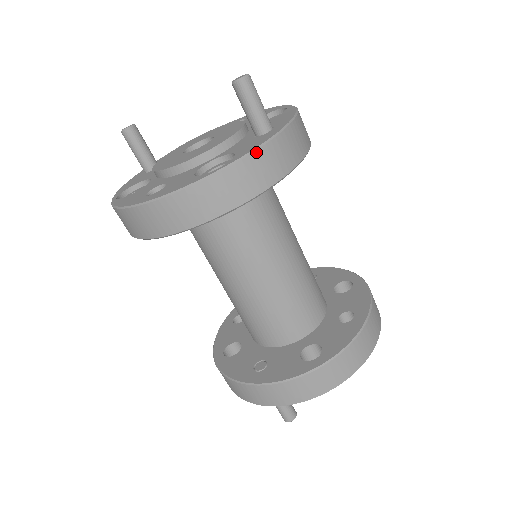
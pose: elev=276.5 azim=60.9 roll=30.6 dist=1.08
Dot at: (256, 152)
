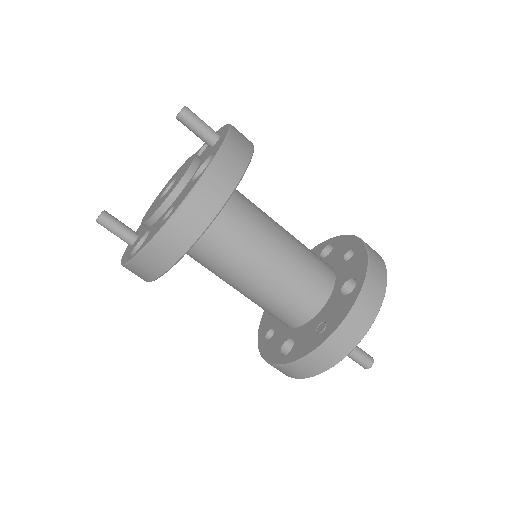
Dot at: (227, 140)
